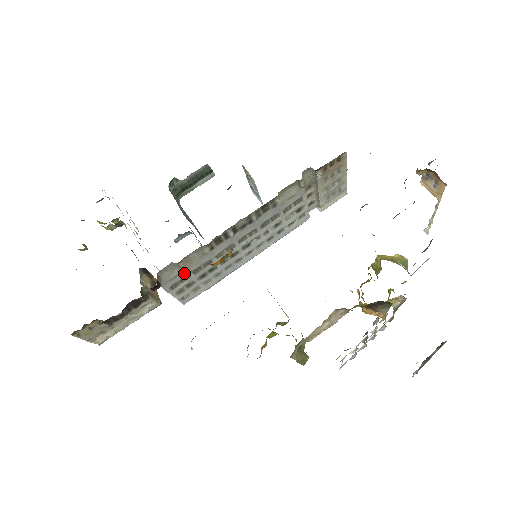
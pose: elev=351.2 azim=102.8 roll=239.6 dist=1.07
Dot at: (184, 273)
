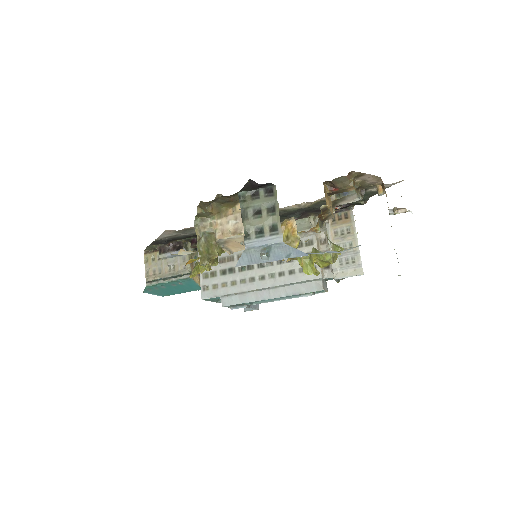
Dot at: occluded
